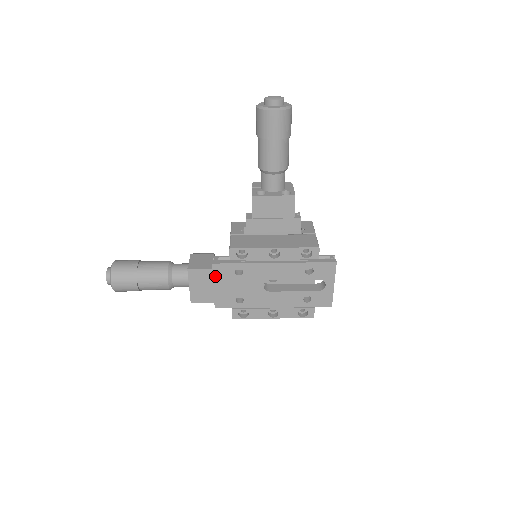
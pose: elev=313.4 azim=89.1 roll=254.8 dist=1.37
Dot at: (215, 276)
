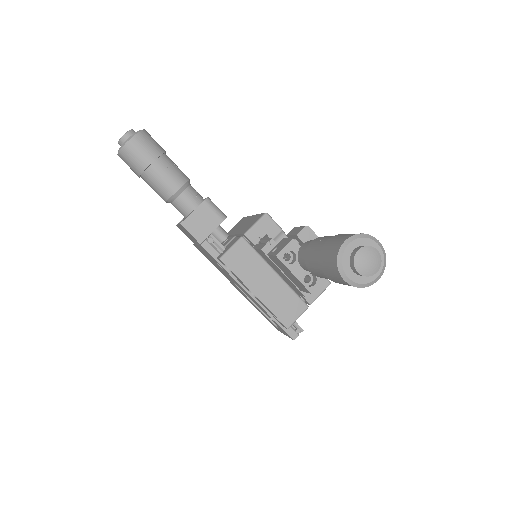
Dot at: (200, 246)
